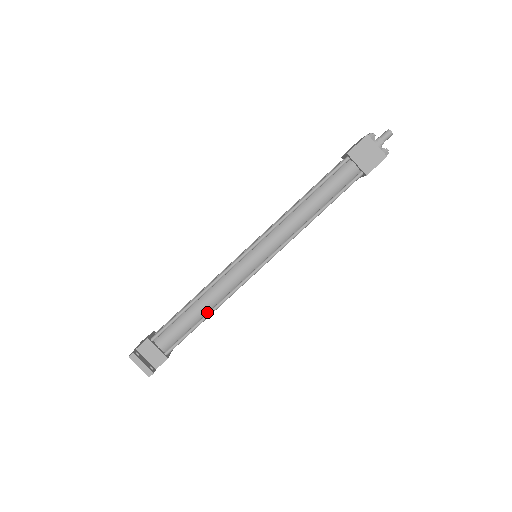
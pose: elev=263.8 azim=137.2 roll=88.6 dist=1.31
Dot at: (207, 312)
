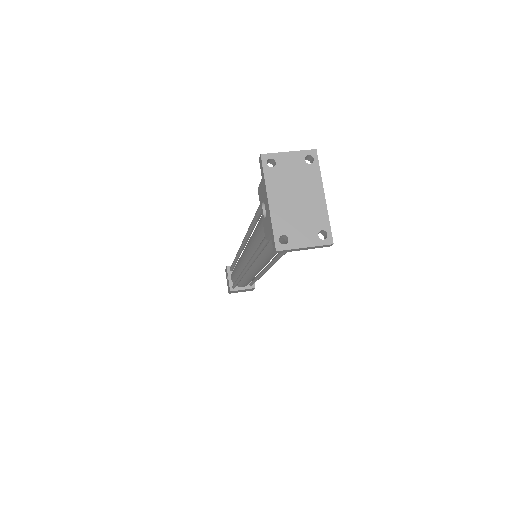
Dot at: occluded
